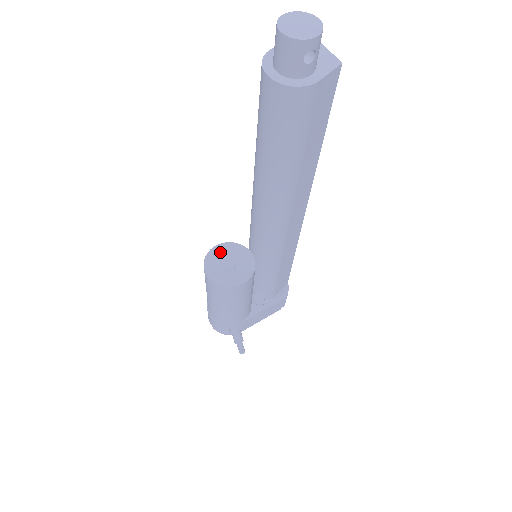
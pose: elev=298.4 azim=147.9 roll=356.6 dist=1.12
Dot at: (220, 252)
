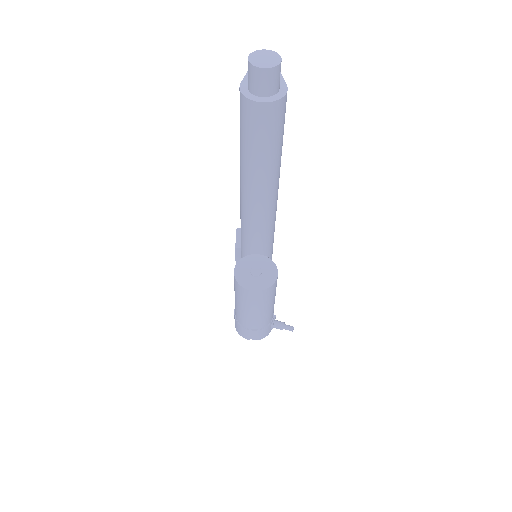
Dot at: (242, 272)
